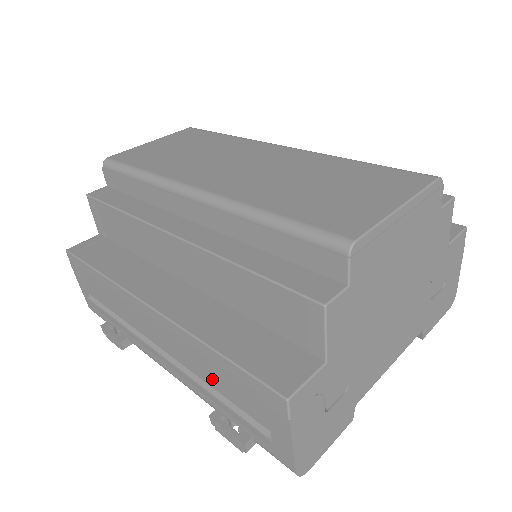
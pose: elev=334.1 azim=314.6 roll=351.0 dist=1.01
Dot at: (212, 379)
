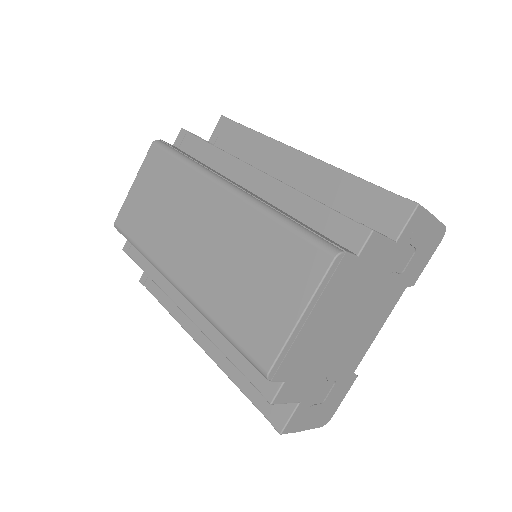
Dot at: occluded
